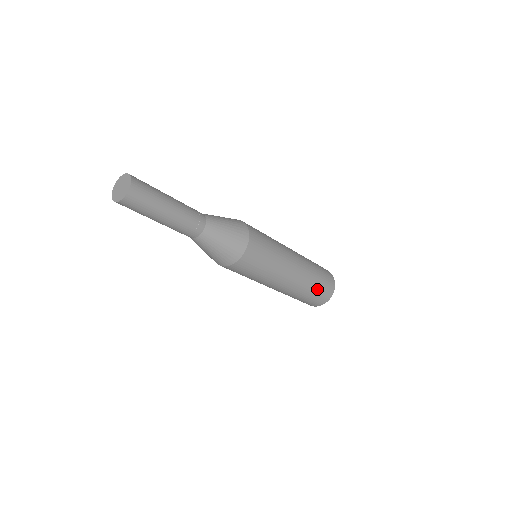
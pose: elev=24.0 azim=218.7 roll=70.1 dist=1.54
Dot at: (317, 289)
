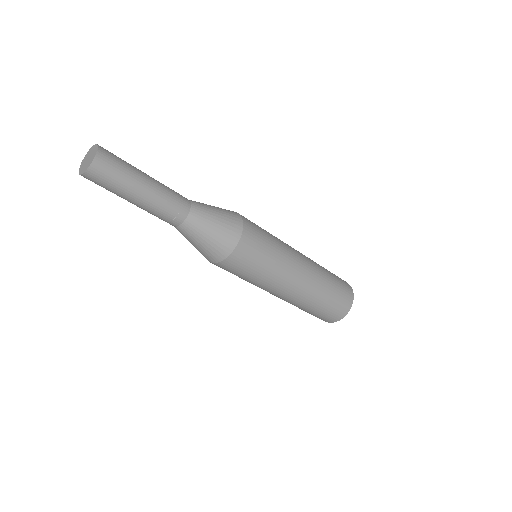
Dot at: (333, 295)
